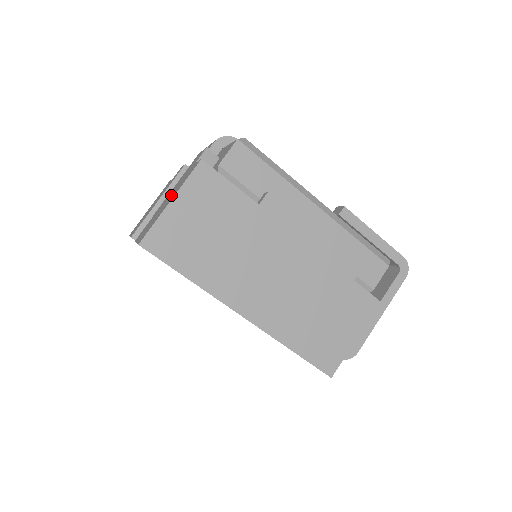
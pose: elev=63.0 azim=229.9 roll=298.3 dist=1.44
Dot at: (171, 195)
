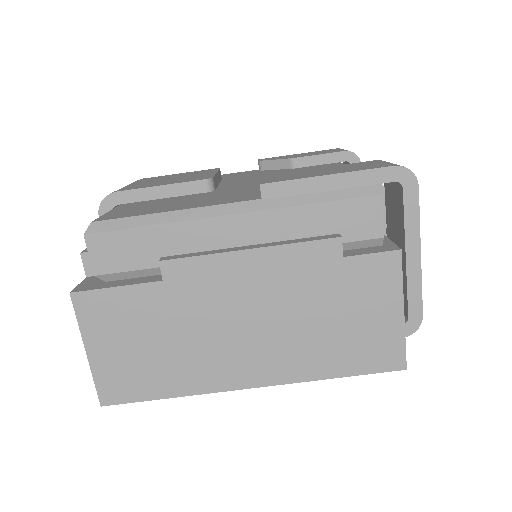
Dot at: occluded
